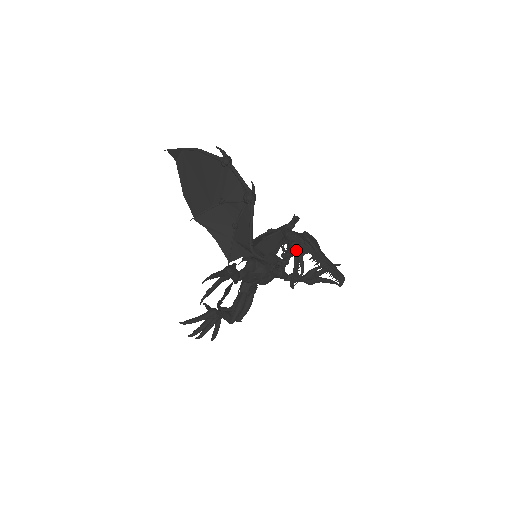
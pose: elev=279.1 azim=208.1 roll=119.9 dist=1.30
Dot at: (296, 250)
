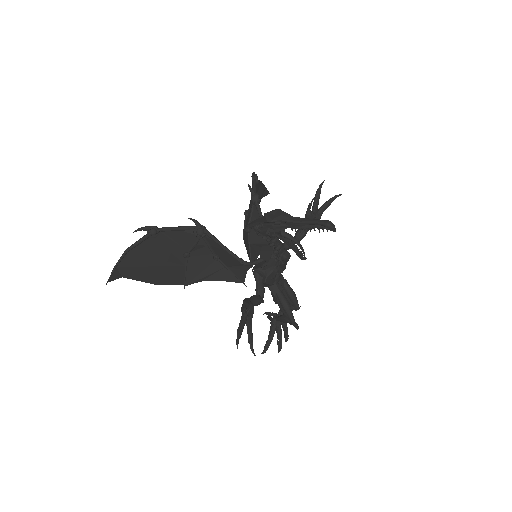
Dot at: (275, 234)
